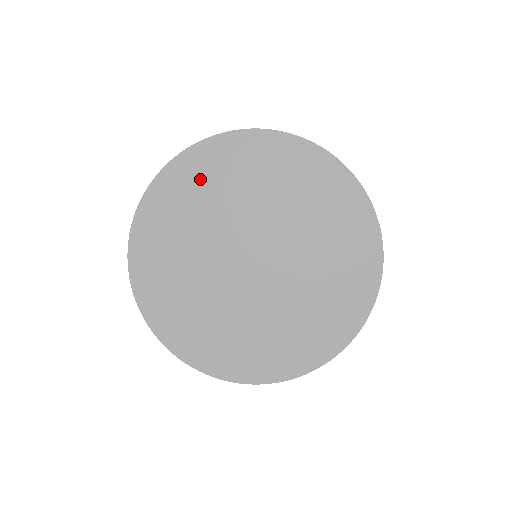
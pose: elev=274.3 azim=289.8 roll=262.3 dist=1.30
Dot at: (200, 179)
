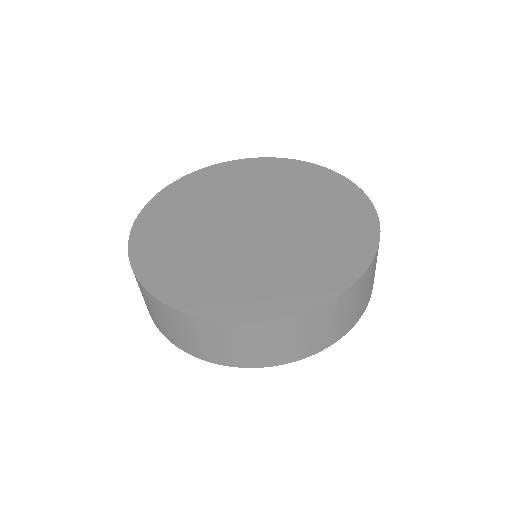
Dot at: (178, 202)
